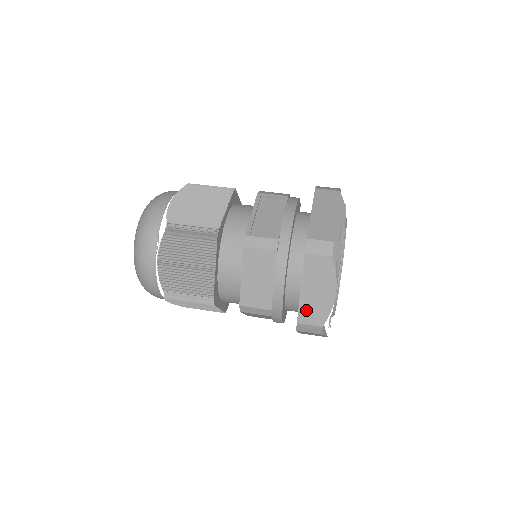
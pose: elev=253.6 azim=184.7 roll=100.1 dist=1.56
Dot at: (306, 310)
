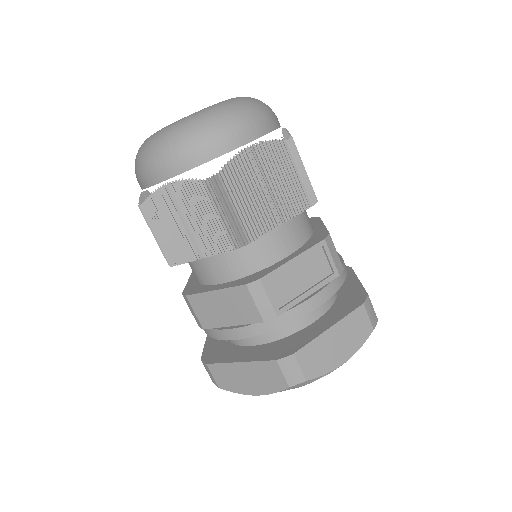
Dot at: (223, 370)
